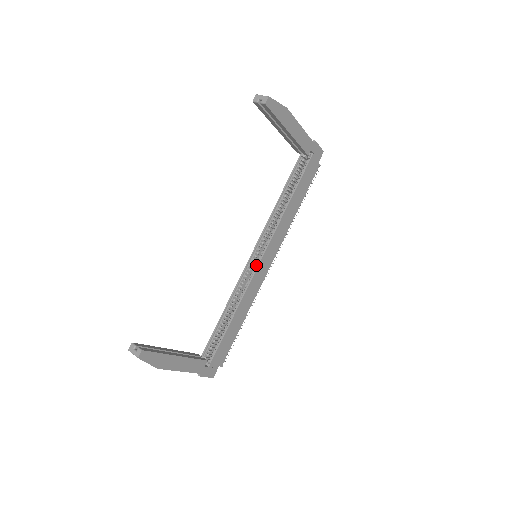
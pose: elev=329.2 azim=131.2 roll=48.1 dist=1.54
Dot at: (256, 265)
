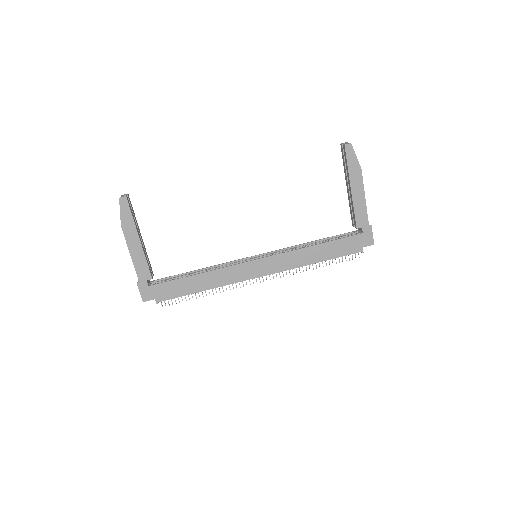
Dot at: (250, 261)
